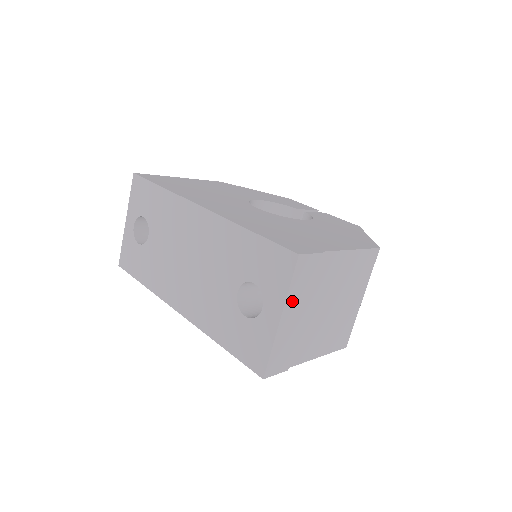
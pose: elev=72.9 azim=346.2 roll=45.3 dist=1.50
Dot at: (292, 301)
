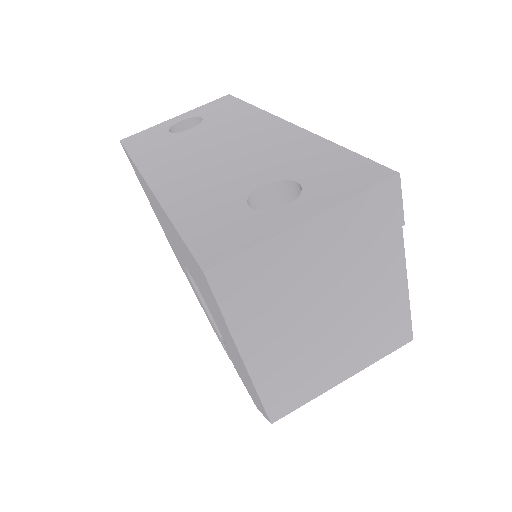
Dot at: (335, 222)
